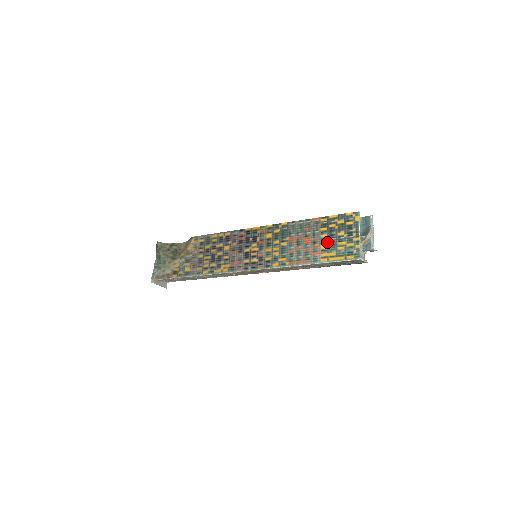
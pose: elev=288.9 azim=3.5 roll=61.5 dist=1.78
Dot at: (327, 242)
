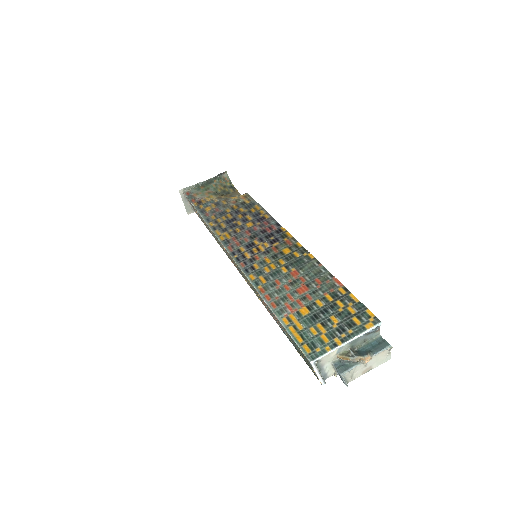
Dot at: (313, 311)
